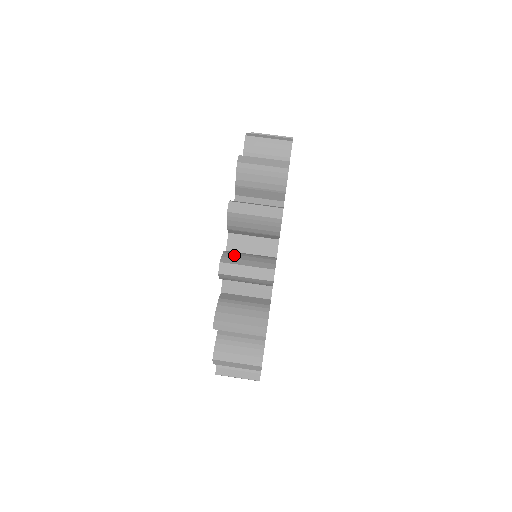
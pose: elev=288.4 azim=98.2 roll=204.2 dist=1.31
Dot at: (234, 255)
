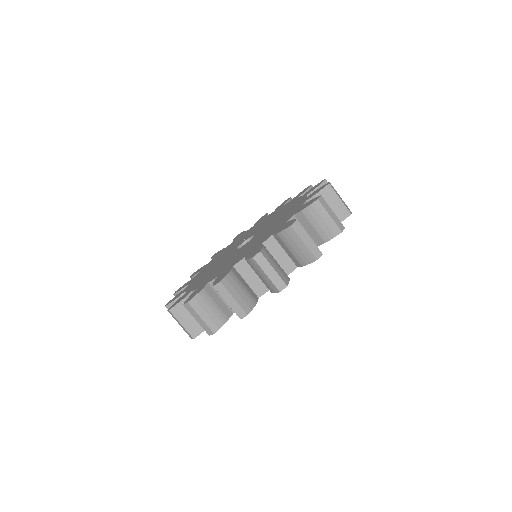
Dot at: (203, 301)
